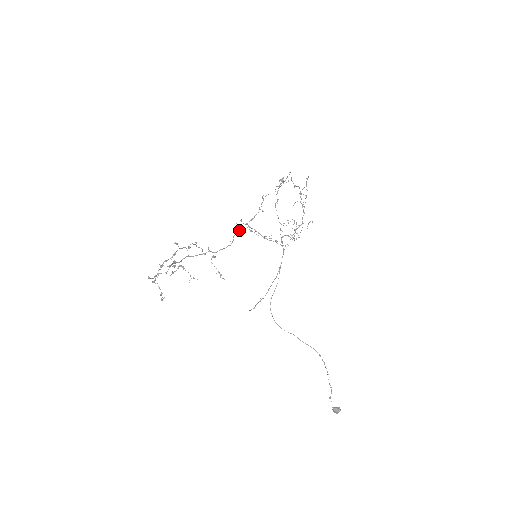
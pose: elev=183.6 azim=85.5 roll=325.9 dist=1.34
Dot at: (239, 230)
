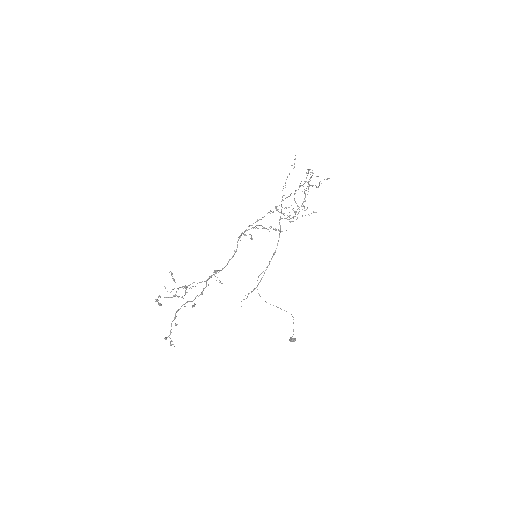
Dot at: occluded
